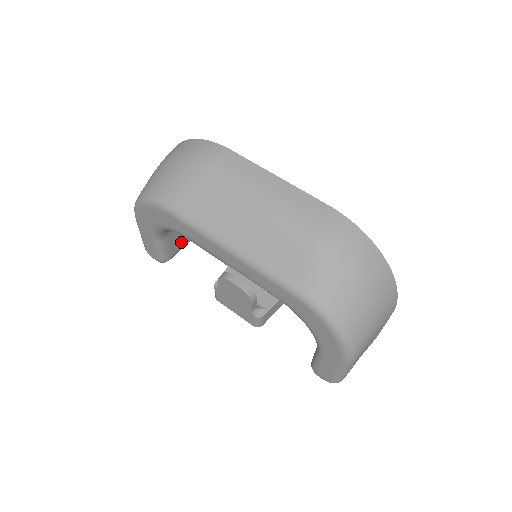
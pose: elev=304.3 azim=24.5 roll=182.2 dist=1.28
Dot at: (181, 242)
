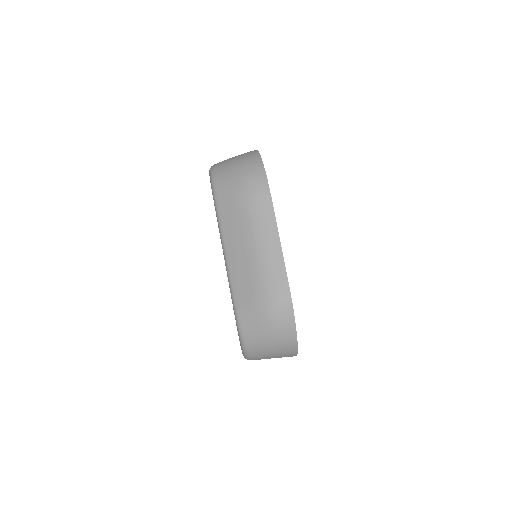
Dot at: occluded
